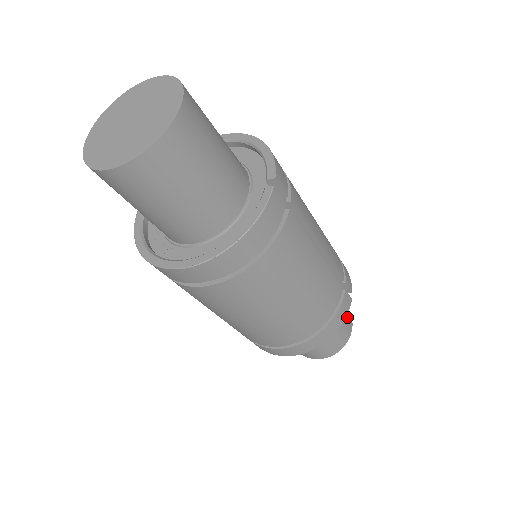
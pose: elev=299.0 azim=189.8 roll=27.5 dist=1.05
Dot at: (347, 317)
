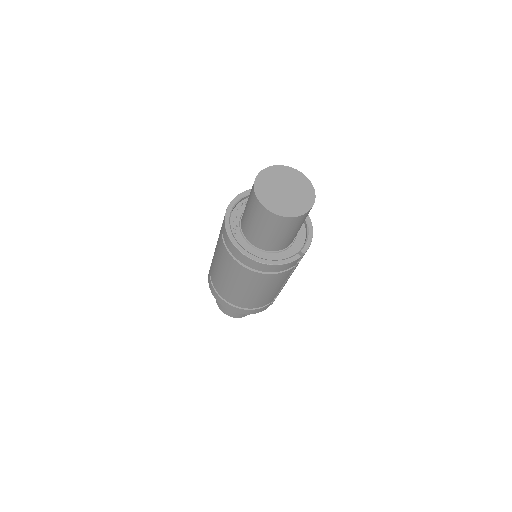
Dot at: occluded
